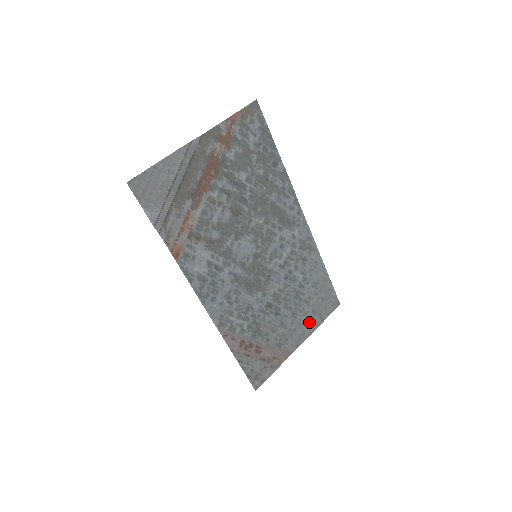
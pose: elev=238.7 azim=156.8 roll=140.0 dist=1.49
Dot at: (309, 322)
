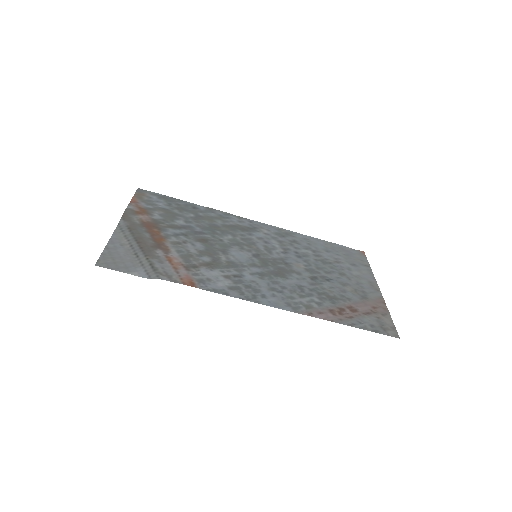
Dot at: (361, 273)
